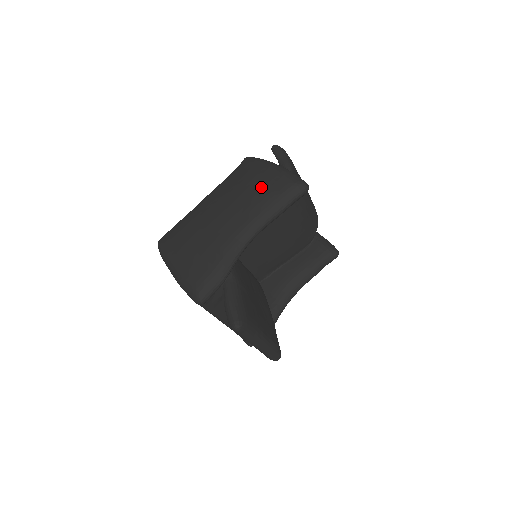
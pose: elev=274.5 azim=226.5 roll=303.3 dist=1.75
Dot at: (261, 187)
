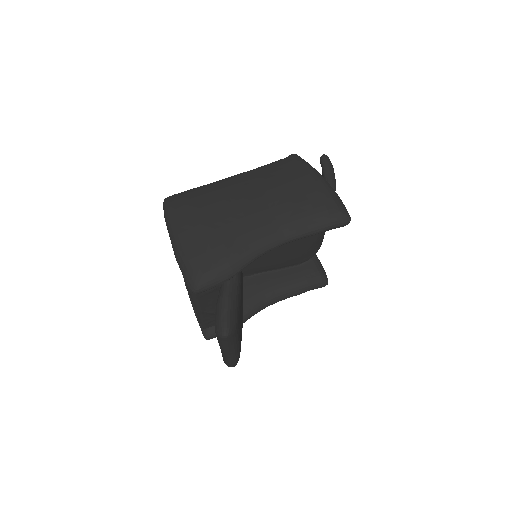
Dot at: (304, 198)
